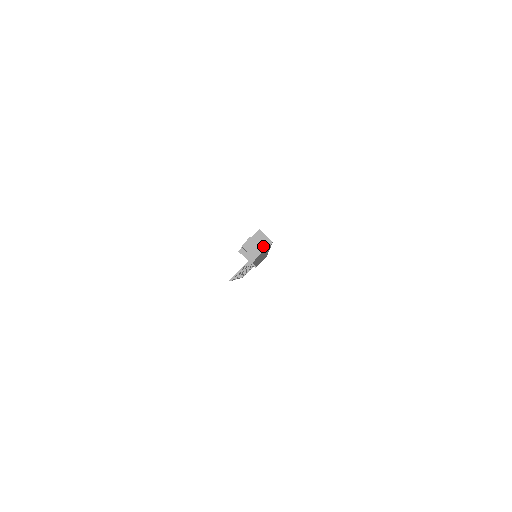
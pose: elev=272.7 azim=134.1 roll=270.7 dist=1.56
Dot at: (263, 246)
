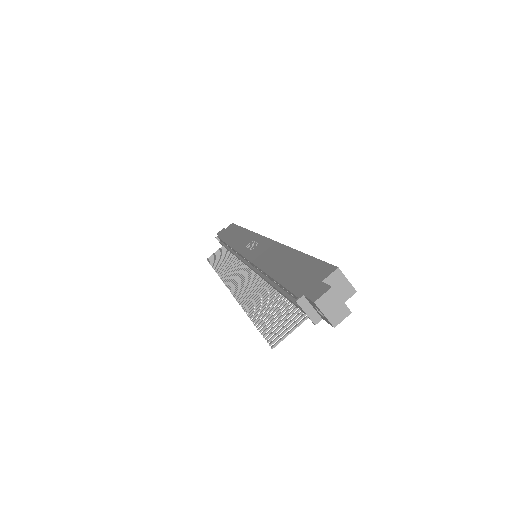
Dot at: (340, 297)
